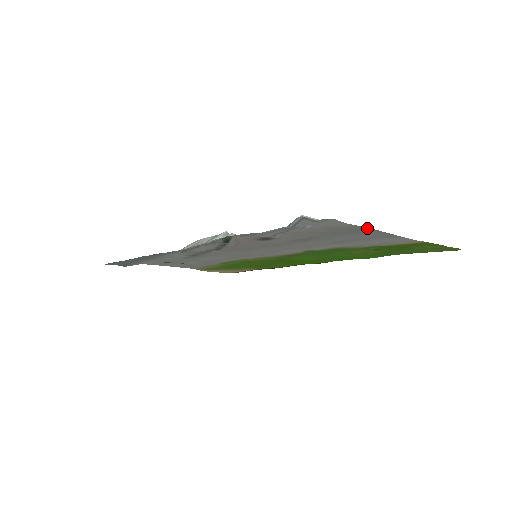
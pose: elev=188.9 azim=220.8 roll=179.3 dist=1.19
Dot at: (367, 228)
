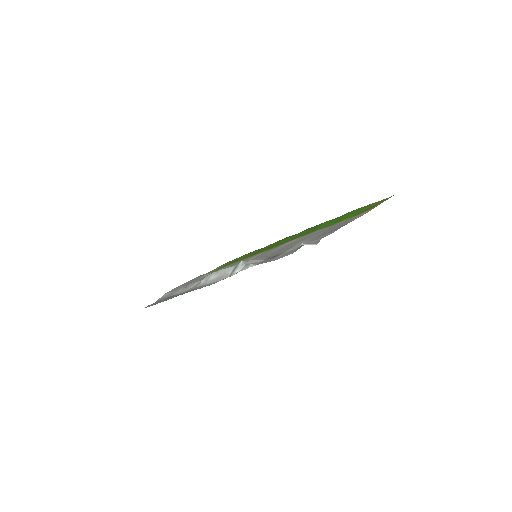
Dot at: occluded
